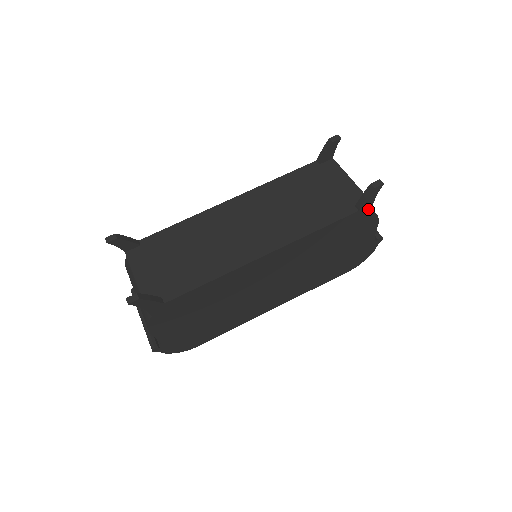
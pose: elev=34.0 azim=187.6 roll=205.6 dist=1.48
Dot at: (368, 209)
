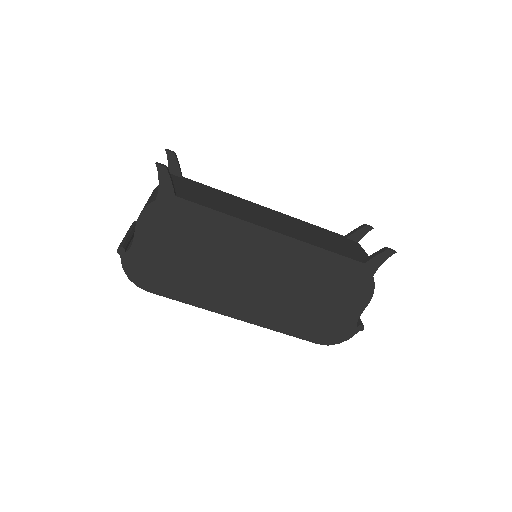
Dot at: (372, 271)
